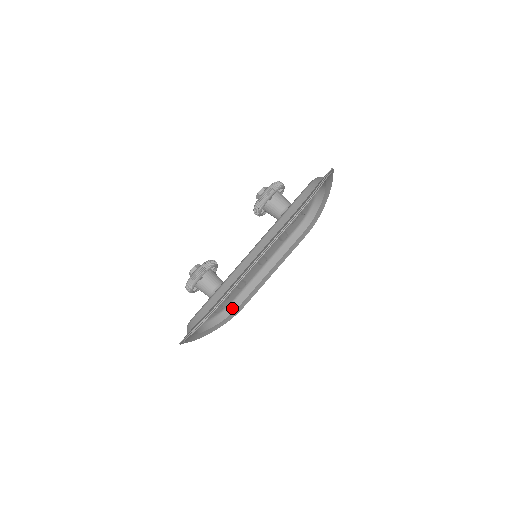
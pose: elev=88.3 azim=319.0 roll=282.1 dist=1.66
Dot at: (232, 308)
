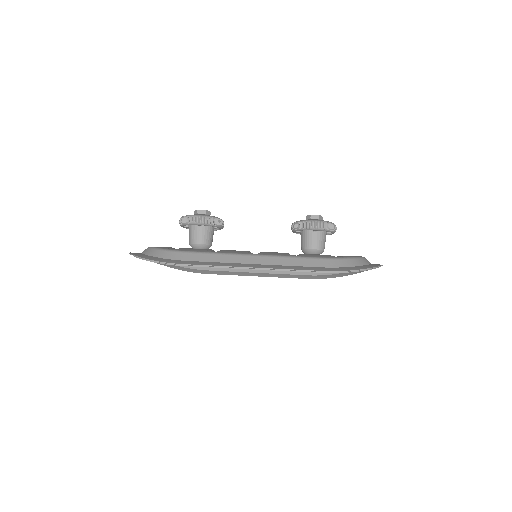
Dot at: occluded
